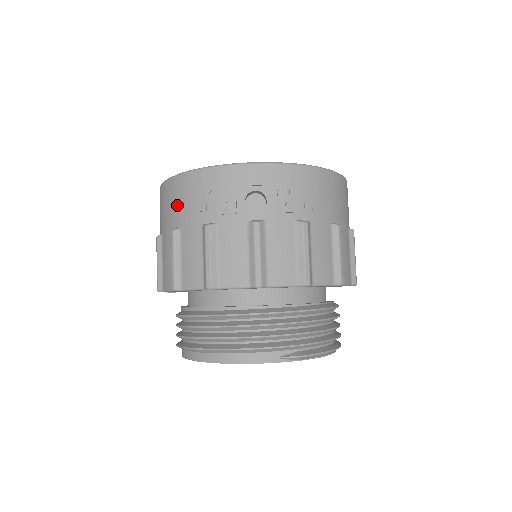
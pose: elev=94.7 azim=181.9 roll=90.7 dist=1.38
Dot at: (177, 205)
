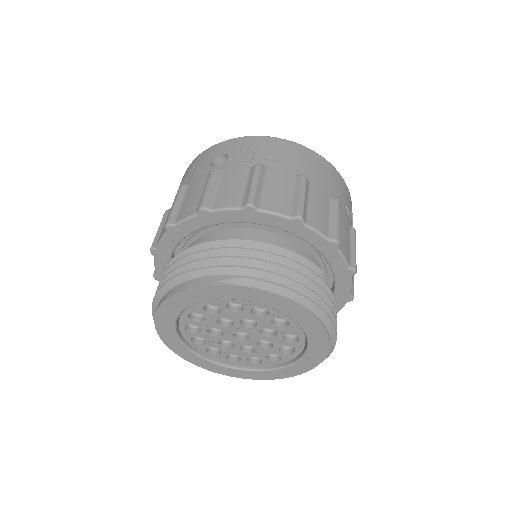
Dot at: occluded
